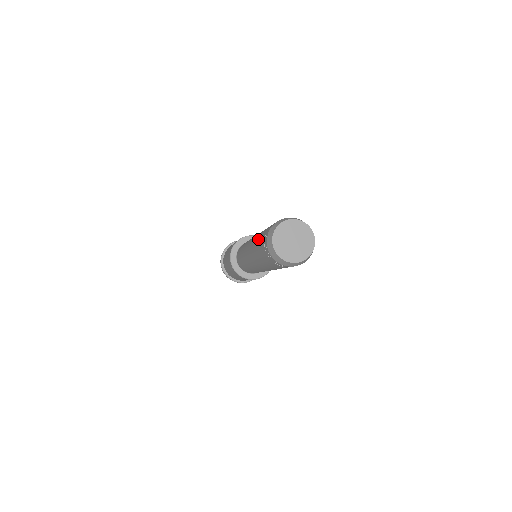
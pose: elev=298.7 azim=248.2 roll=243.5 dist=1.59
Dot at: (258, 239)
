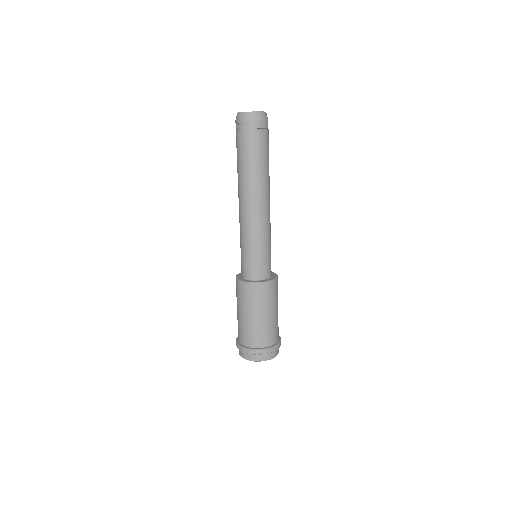
Dot at: occluded
